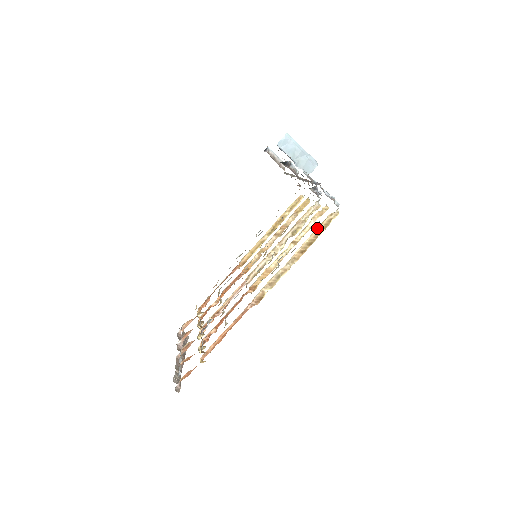
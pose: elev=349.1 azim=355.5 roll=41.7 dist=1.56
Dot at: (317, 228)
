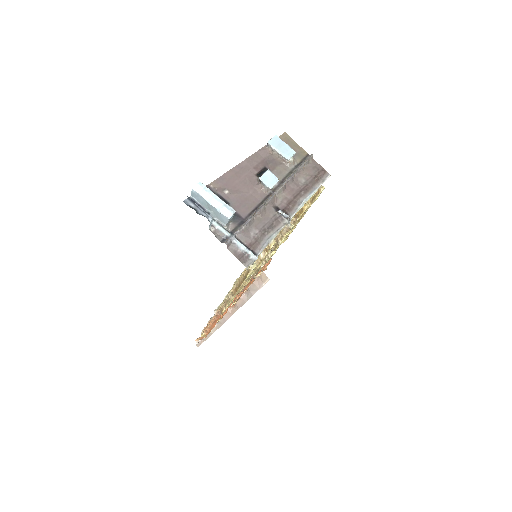
Dot at: (242, 275)
